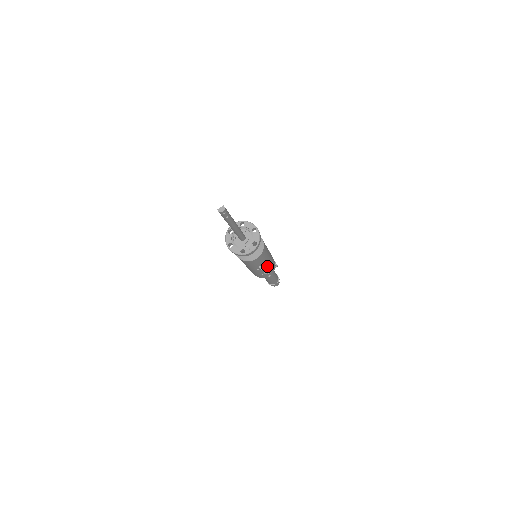
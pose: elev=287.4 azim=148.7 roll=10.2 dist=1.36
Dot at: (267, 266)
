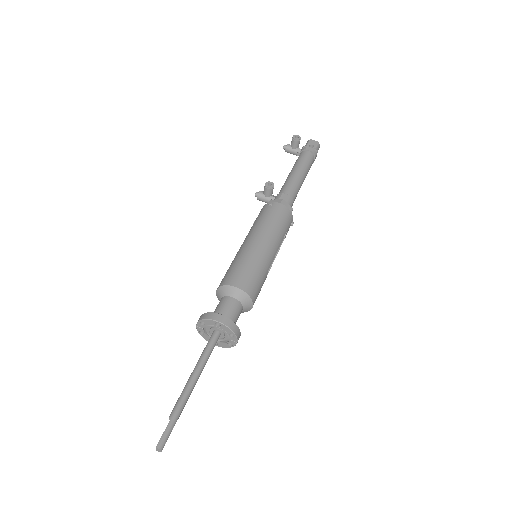
Dot at: (276, 252)
